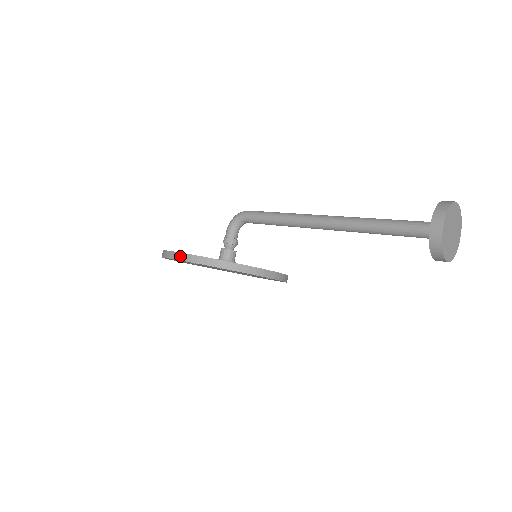
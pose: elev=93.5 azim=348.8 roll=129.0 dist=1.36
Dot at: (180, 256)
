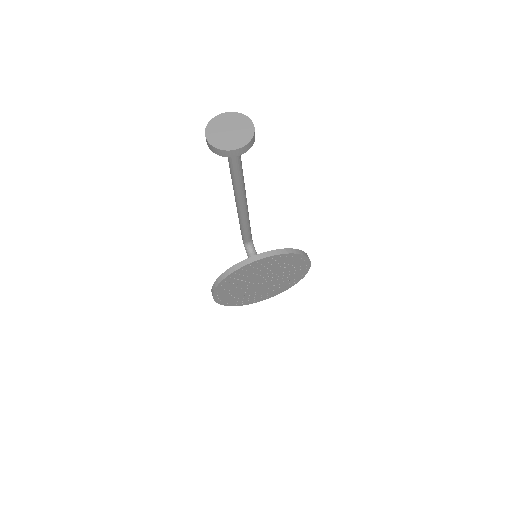
Dot at: (212, 295)
